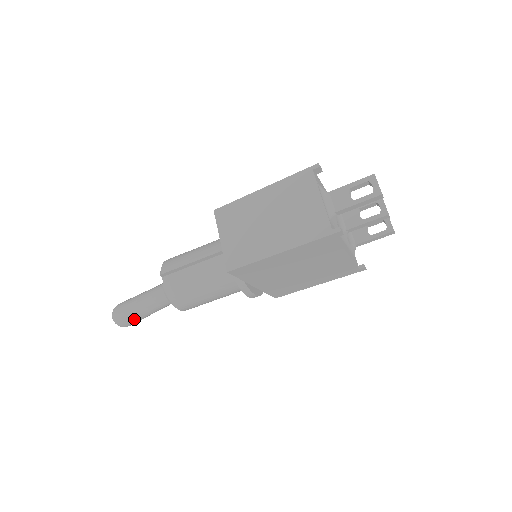
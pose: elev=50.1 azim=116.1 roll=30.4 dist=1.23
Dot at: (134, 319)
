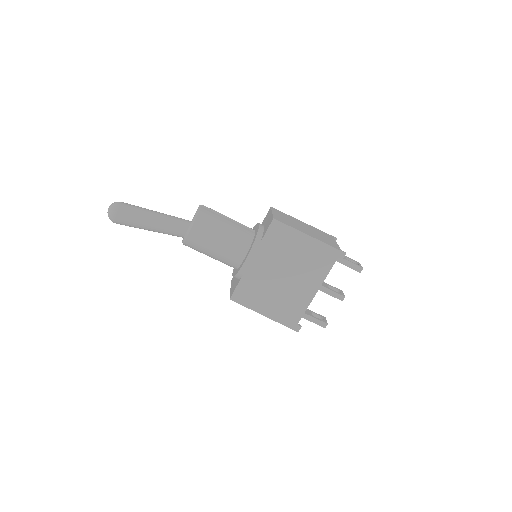
Dot at: (133, 215)
